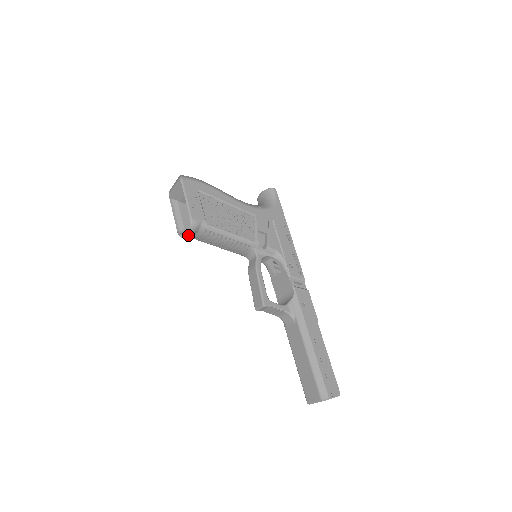
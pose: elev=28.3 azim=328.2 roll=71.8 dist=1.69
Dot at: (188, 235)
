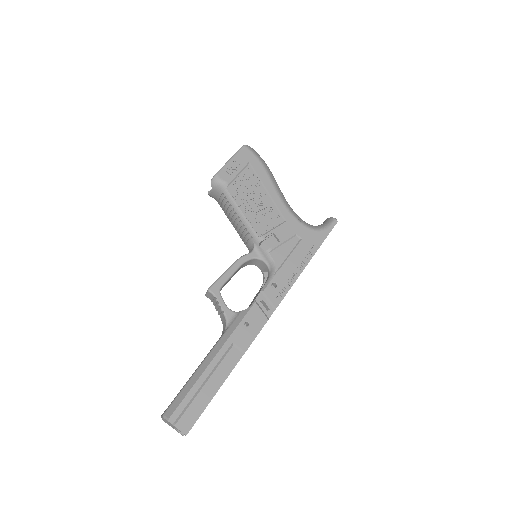
Dot at: occluded
